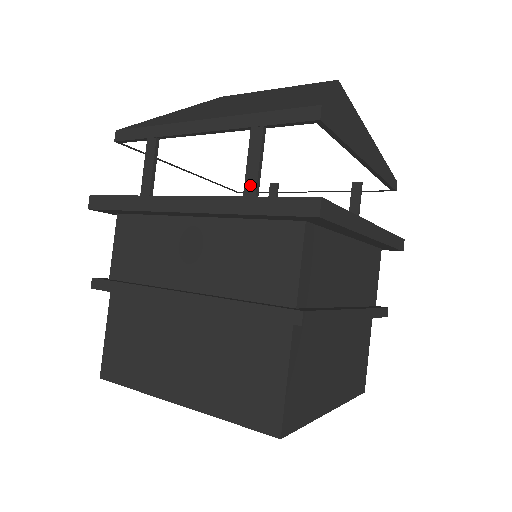
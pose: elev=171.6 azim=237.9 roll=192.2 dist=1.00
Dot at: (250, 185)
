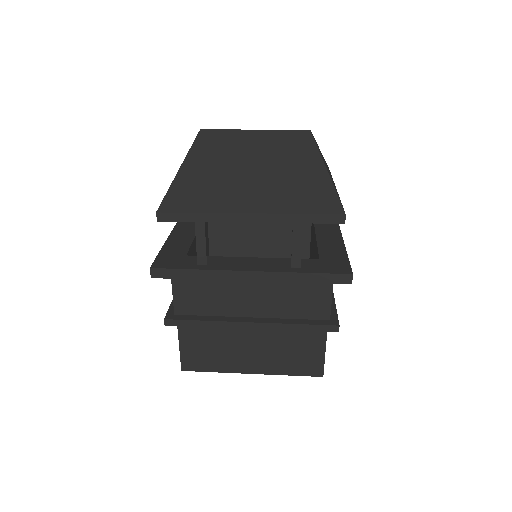
Dot at: (296, 259)
